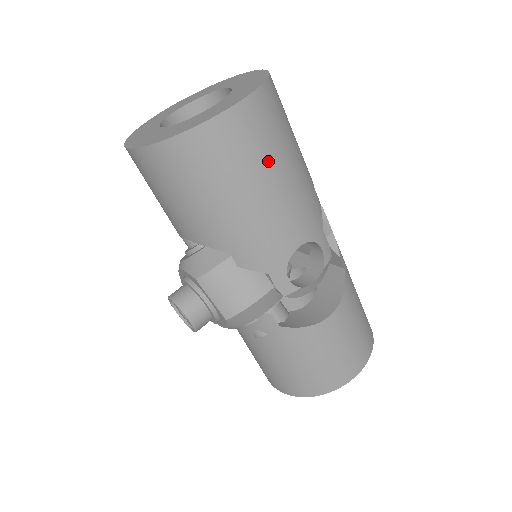
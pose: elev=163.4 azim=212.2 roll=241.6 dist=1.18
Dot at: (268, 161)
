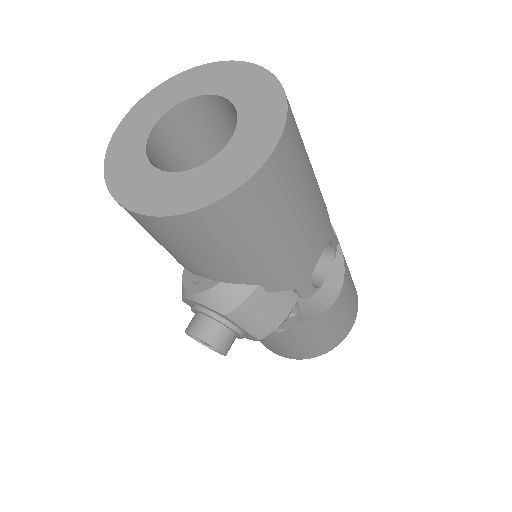
Dot at: (299, 191)
